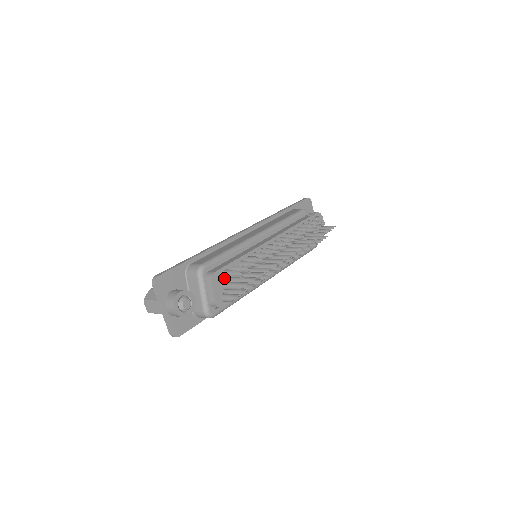
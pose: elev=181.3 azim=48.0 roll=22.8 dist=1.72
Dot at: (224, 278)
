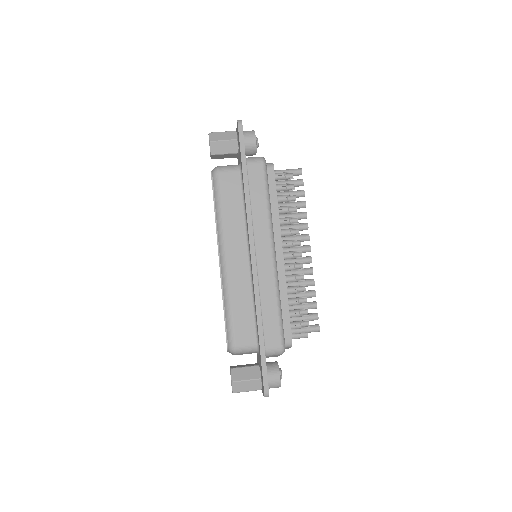
Dot at: occluded
